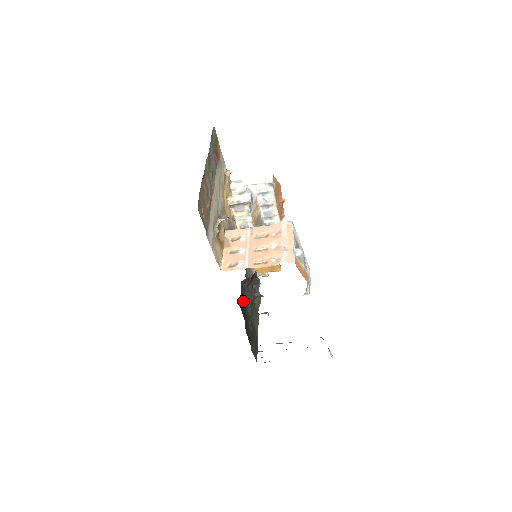
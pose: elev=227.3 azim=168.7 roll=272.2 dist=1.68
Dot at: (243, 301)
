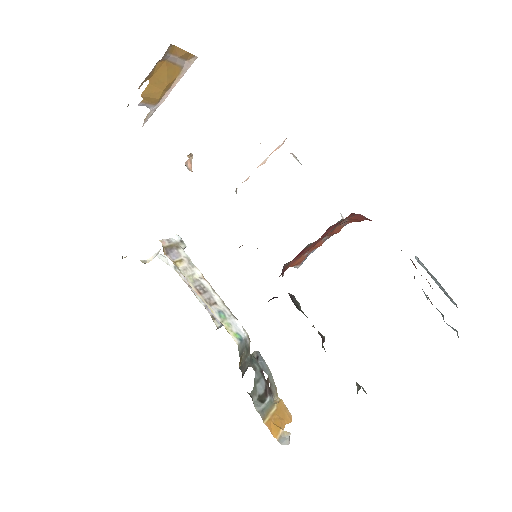
Dot at: occluded
